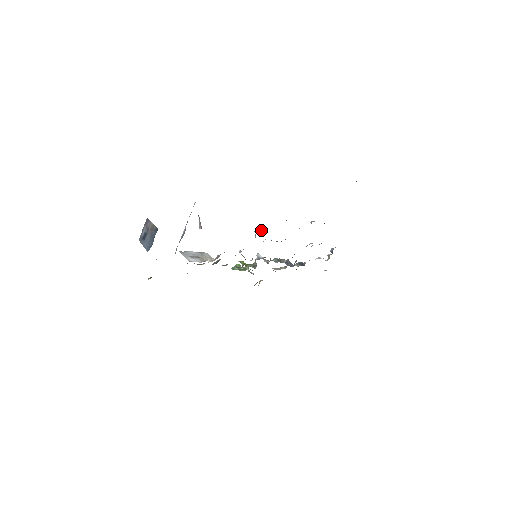
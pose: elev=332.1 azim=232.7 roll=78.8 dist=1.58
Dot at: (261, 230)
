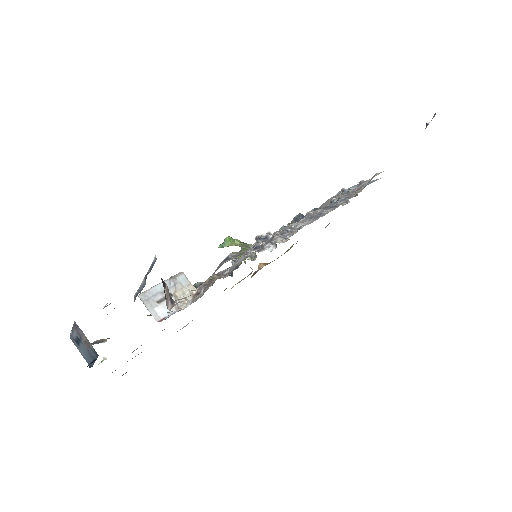
Dot at: (265, 235)
